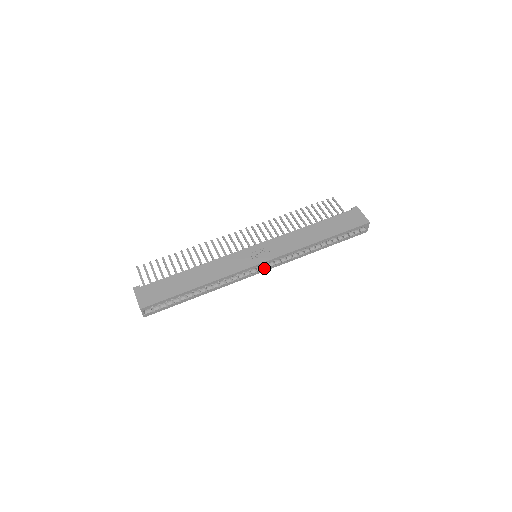
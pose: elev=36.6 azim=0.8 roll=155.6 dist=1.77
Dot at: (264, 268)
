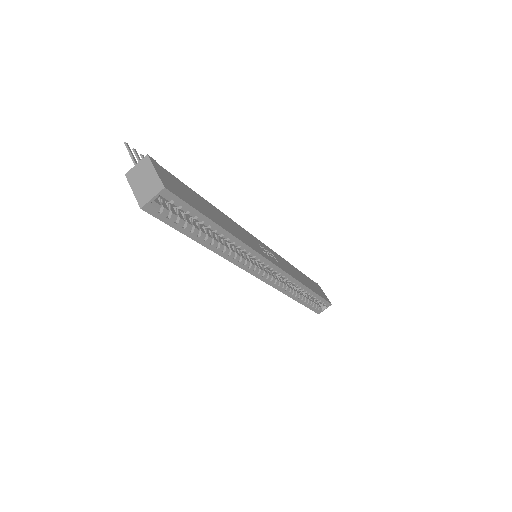
Dot at: (265, 275)
